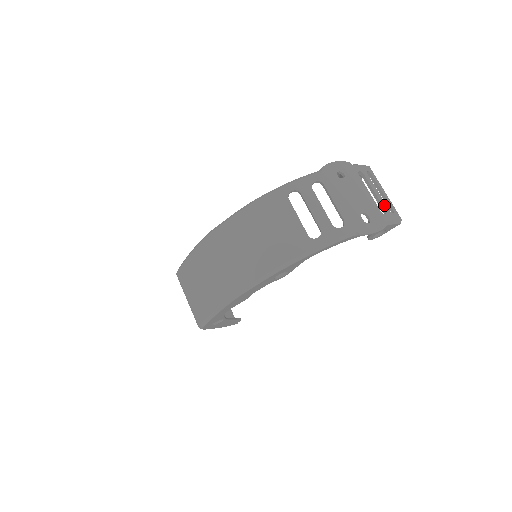
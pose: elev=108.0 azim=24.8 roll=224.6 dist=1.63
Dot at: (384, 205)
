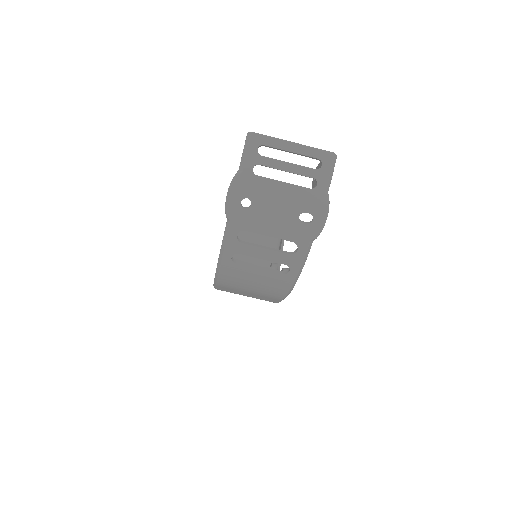
Dot at: (307, 173)
